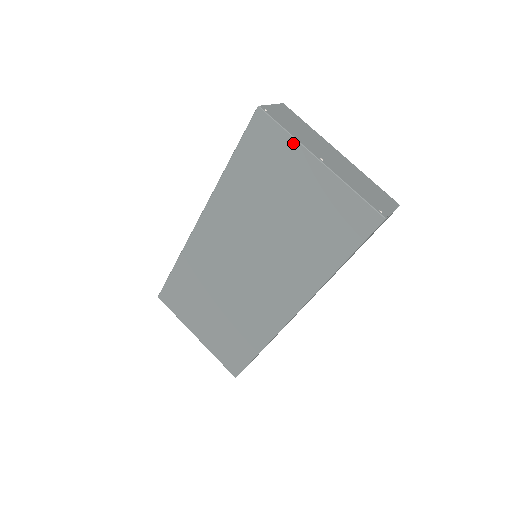
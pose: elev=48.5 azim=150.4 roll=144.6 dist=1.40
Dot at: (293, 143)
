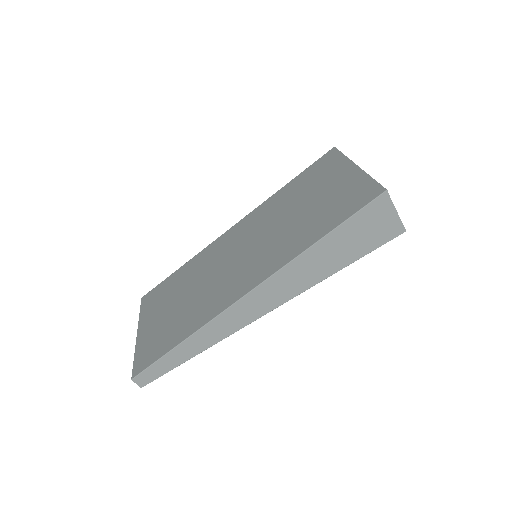
Dot at: (344, 160)
